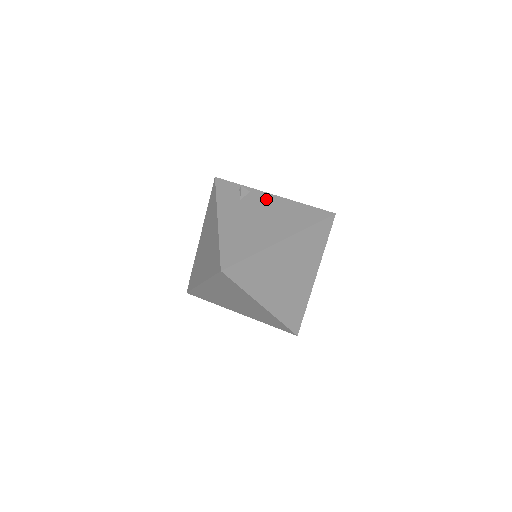
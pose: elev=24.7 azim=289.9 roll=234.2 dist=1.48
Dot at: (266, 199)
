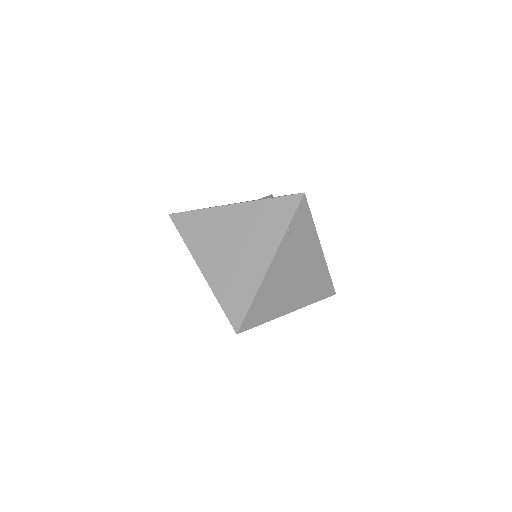
Dot at: occluded
